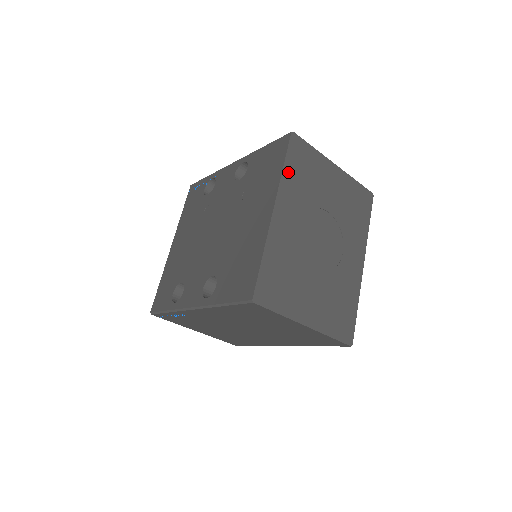
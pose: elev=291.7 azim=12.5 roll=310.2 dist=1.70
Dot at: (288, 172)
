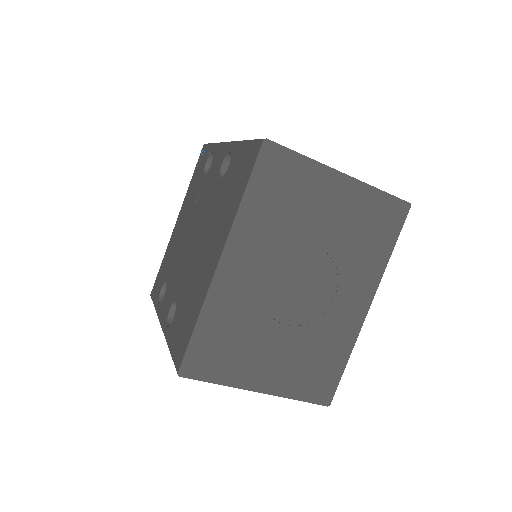
Dot at: (250, 203)
